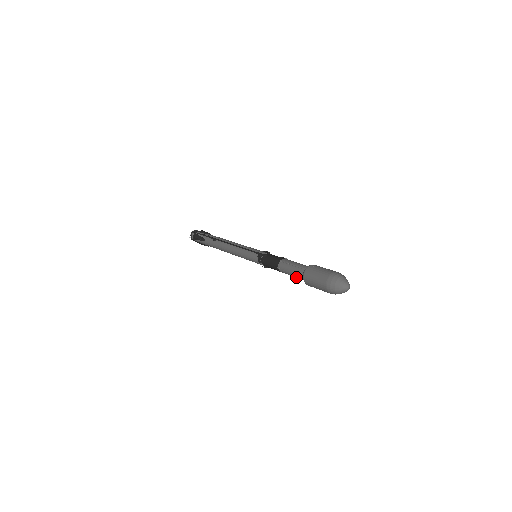
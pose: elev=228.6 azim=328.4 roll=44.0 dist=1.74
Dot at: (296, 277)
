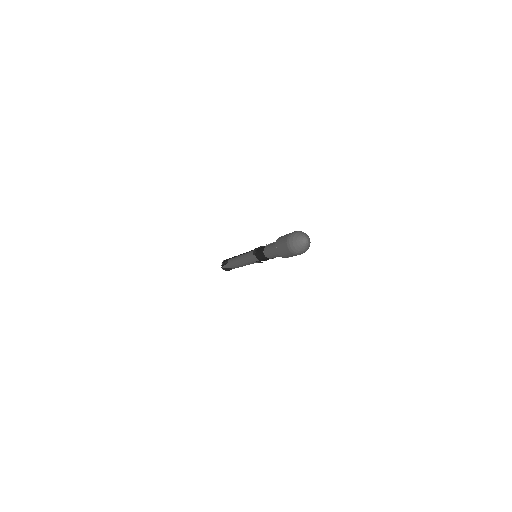
Dot at: (273, 253)
